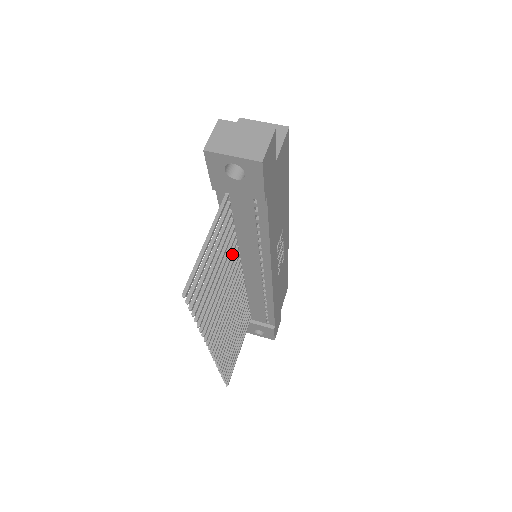
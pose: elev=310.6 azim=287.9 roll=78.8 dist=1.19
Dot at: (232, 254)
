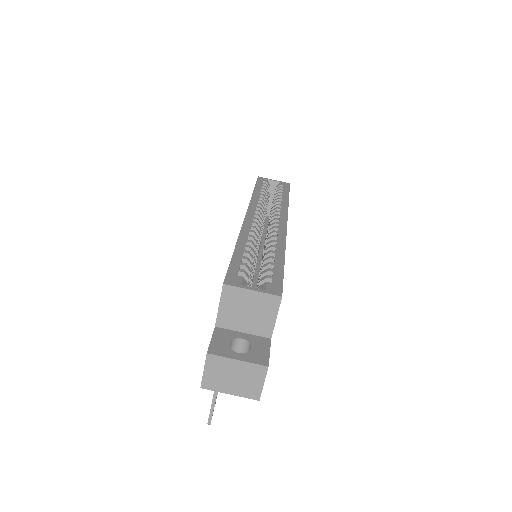
Dot at: occluded
